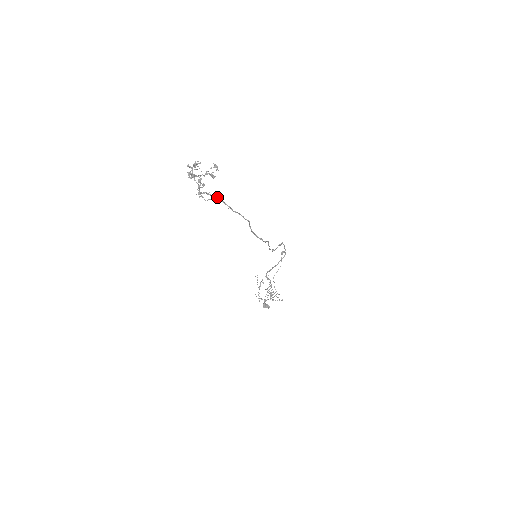
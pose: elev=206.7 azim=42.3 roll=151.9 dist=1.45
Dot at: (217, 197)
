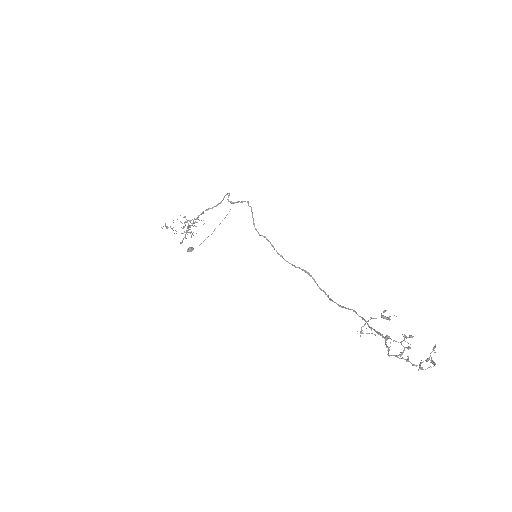
Dot at: occluded
